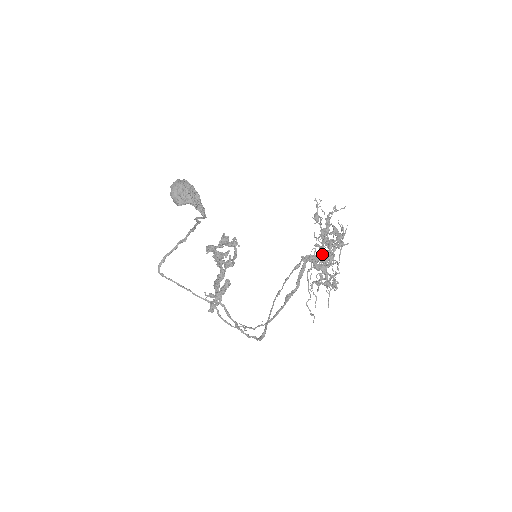
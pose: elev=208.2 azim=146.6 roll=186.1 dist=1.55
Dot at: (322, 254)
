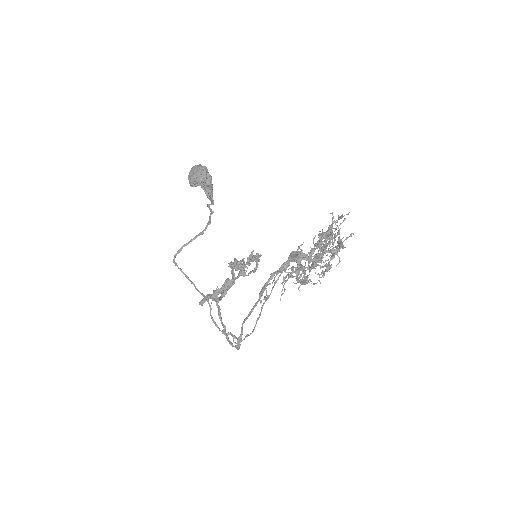
Dot at: (301, 244)
